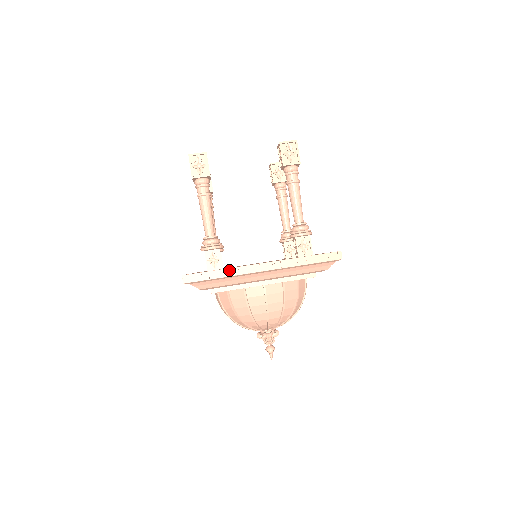
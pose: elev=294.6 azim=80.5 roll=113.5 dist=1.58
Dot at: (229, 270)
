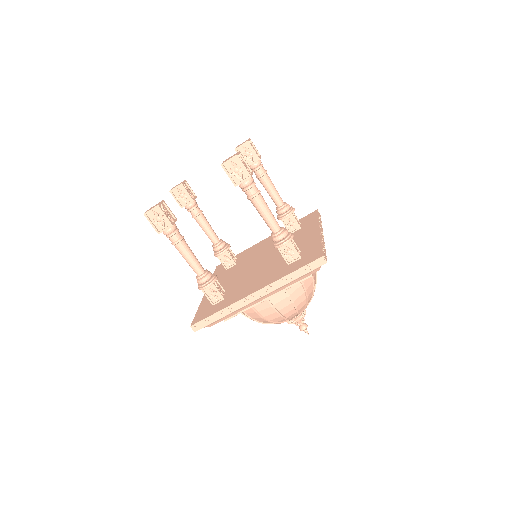
Dot at: (227, 309)
